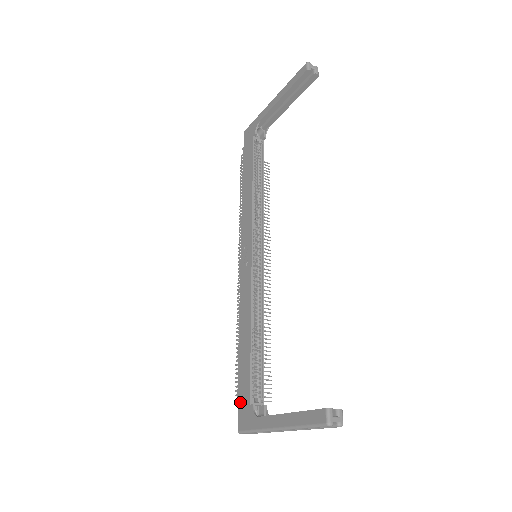
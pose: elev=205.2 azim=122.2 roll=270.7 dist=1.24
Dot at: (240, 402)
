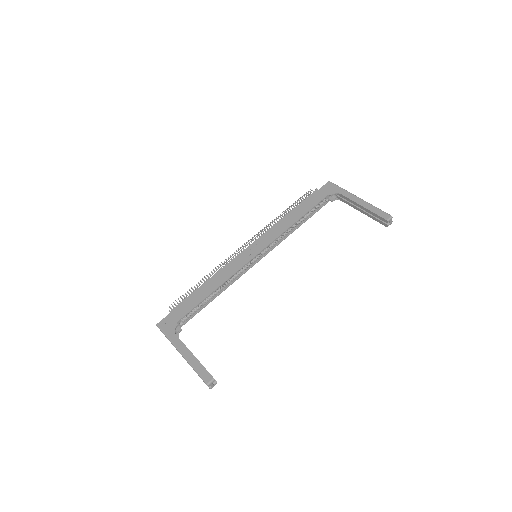
Dot at: (172, 313)
